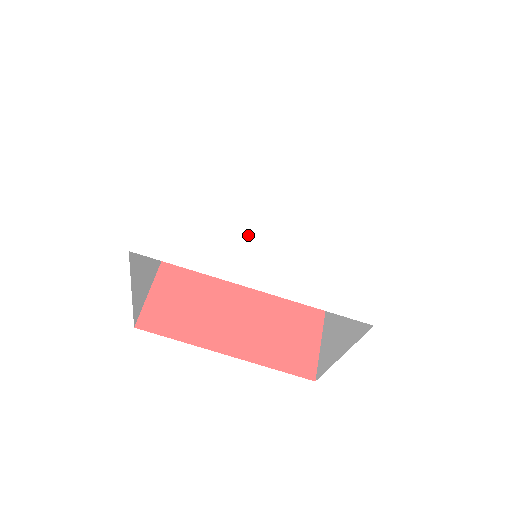
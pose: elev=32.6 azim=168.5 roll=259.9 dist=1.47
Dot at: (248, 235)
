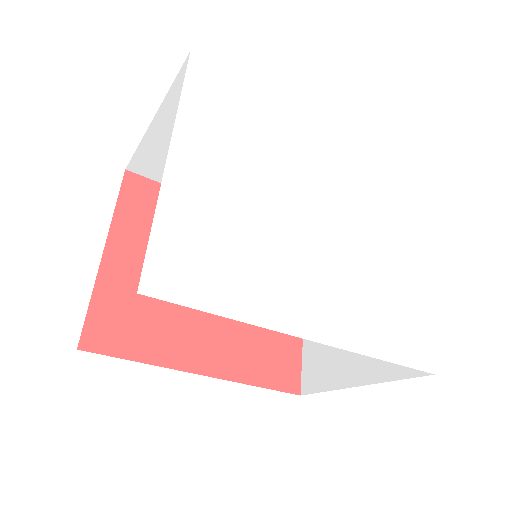
Dot at: (293, 255)
